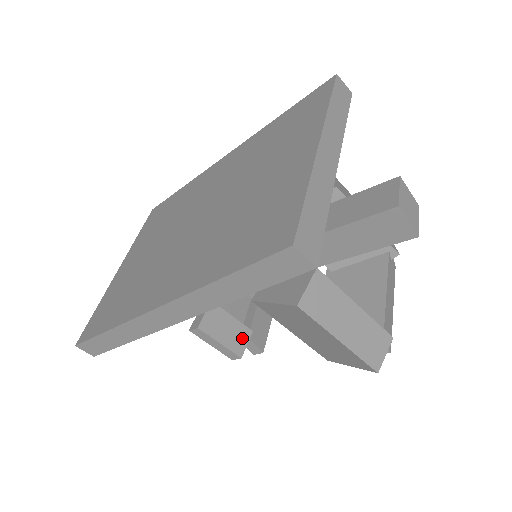
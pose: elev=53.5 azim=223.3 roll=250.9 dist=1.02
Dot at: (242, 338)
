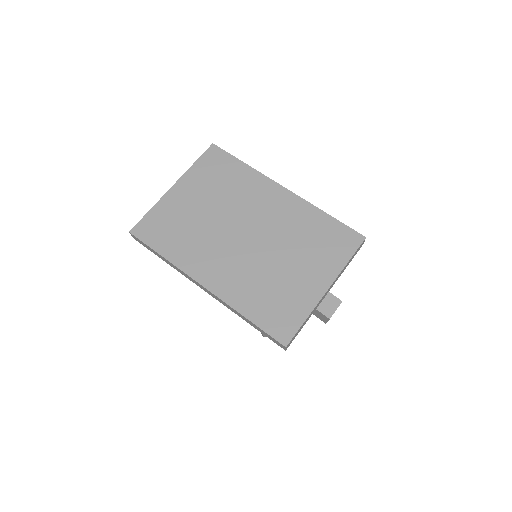
Dot at: occluded
